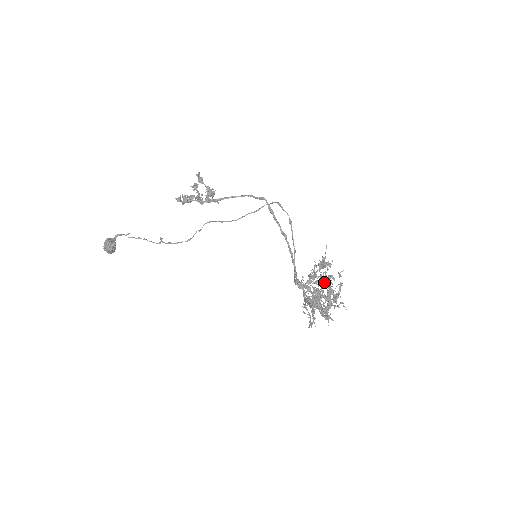
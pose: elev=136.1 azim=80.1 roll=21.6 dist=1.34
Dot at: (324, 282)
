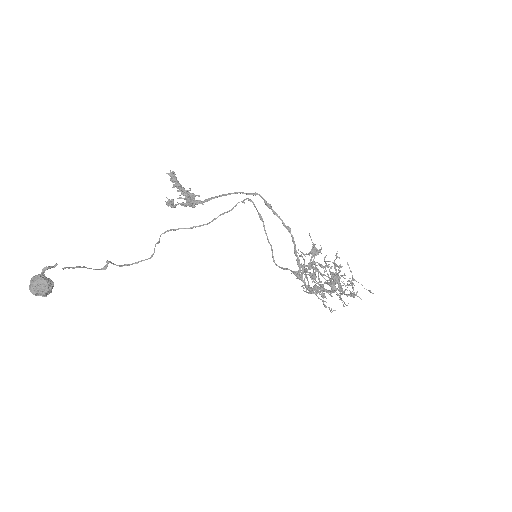
Dot at: (337, 265)
